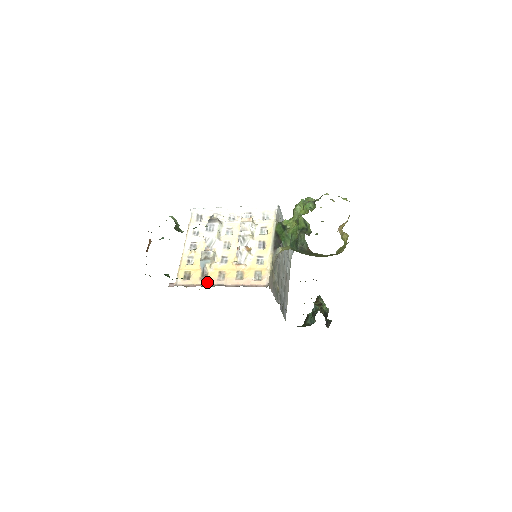
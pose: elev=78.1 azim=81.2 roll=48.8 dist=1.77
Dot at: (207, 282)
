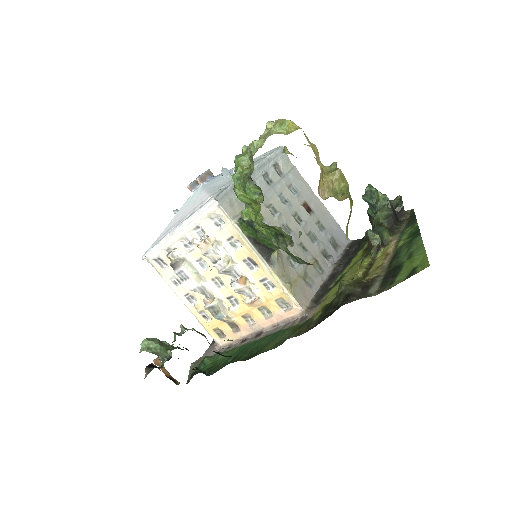
Dot at: (243, 333)
